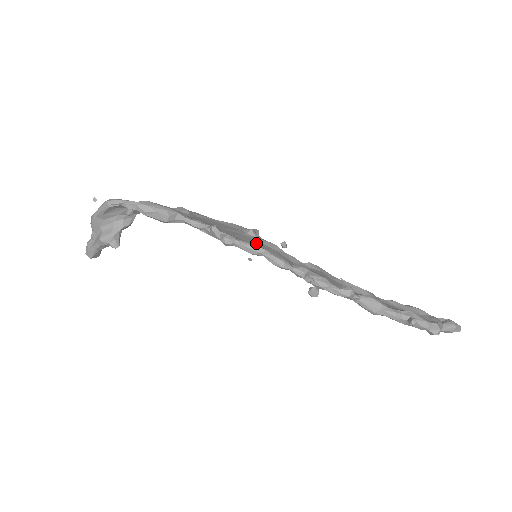
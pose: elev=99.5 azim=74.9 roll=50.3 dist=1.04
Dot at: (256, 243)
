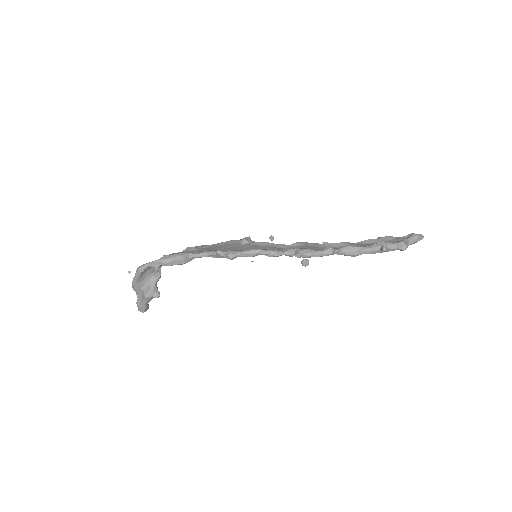
Dot at: (252, 247)
